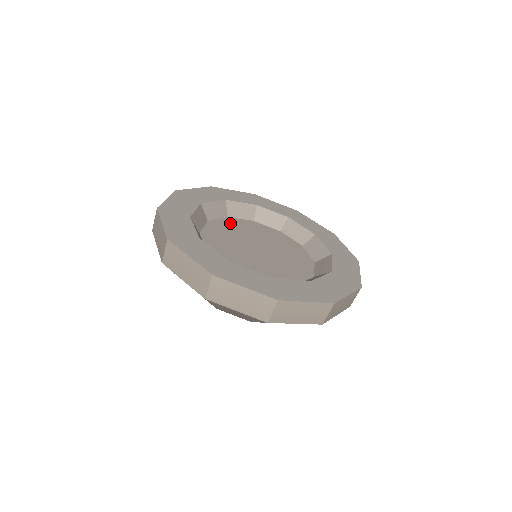
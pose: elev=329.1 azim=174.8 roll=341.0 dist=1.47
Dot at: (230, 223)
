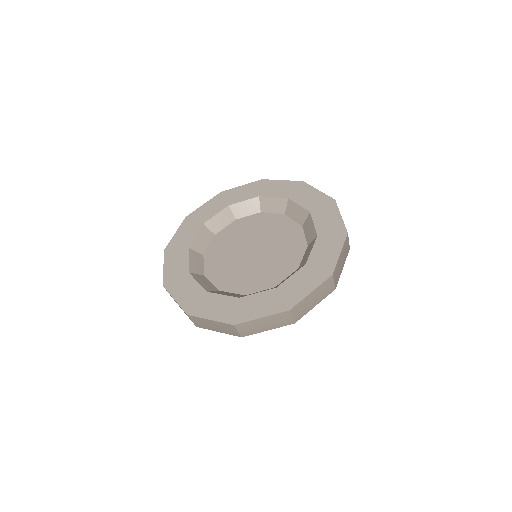
Dot at: (220, 241)
